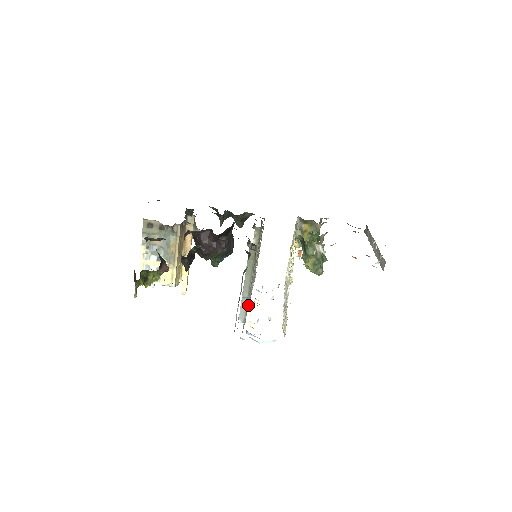
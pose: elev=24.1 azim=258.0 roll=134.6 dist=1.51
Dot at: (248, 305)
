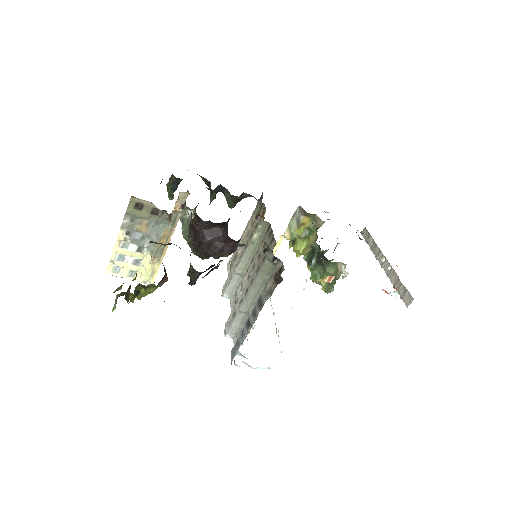
Dot at: occluded
